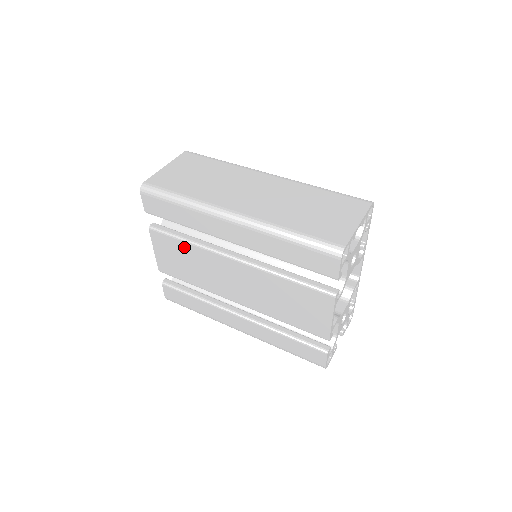
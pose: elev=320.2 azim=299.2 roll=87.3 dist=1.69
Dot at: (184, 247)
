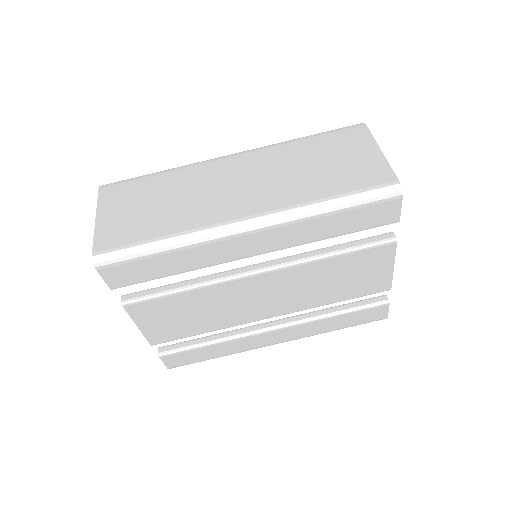
Dot at: (184, 298)
